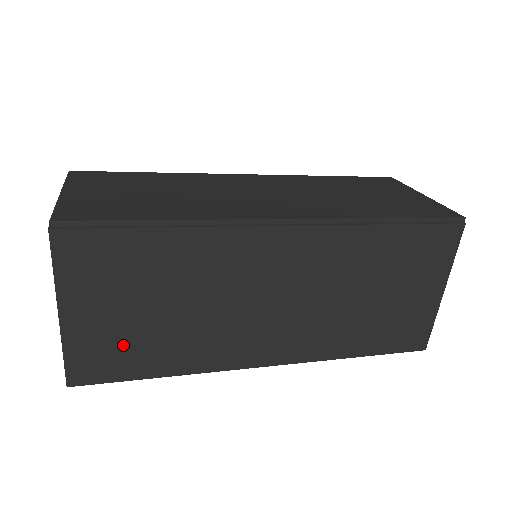
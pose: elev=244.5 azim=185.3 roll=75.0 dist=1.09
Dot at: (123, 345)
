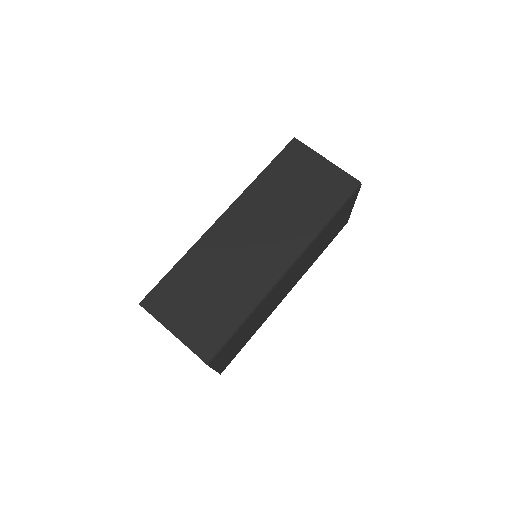
Dot at: (237, 349)
